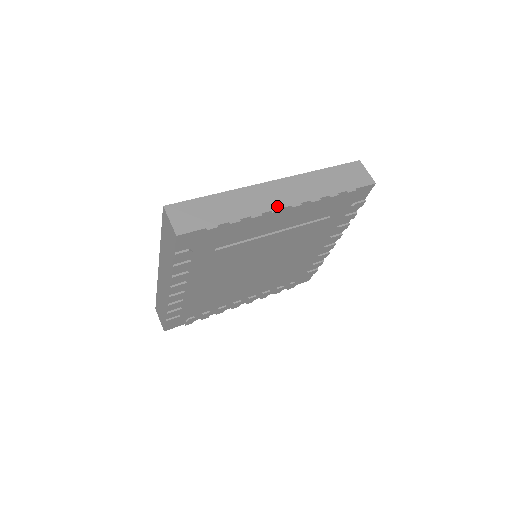
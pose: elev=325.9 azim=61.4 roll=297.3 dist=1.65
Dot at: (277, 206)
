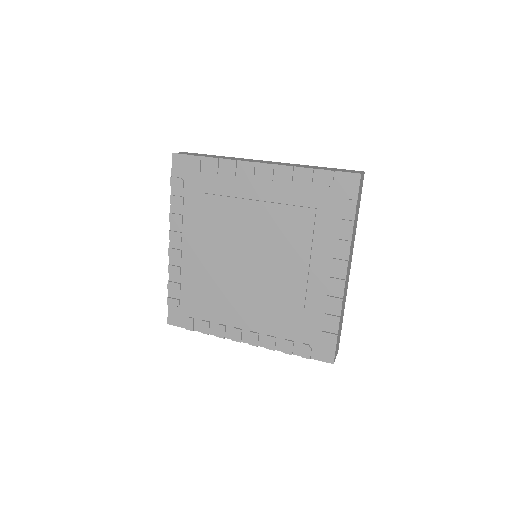
Dot at: (254, 161)
